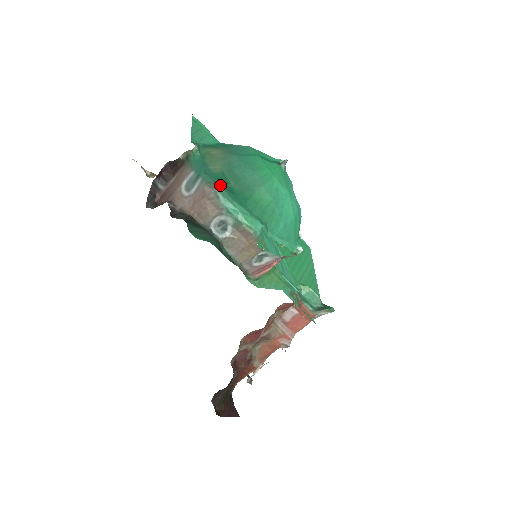
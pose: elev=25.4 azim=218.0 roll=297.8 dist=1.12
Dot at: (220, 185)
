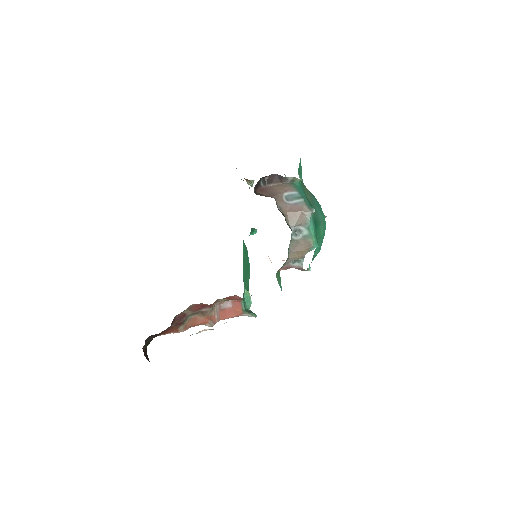
Dot at: occluded
